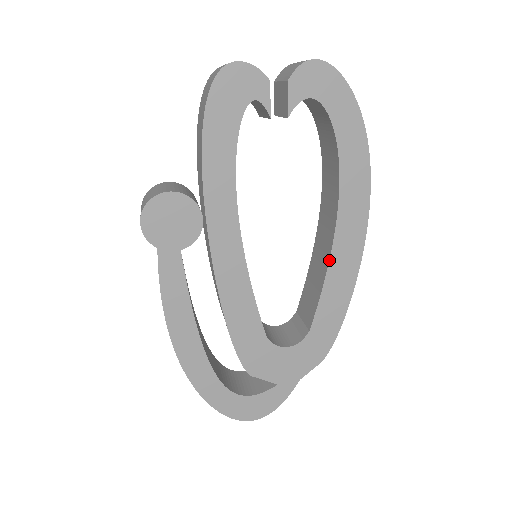
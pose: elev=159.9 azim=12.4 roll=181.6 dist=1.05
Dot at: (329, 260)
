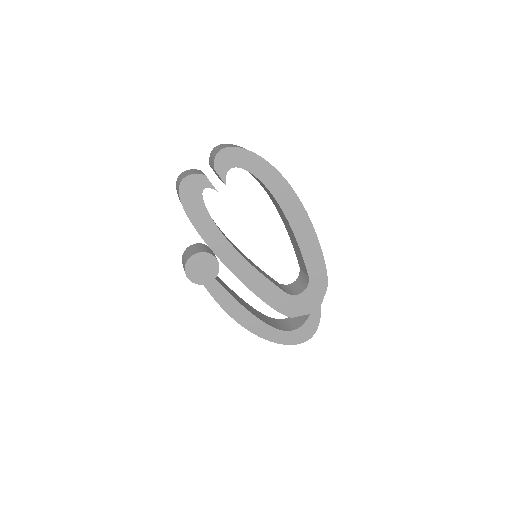
Dot at: (295, 237)
